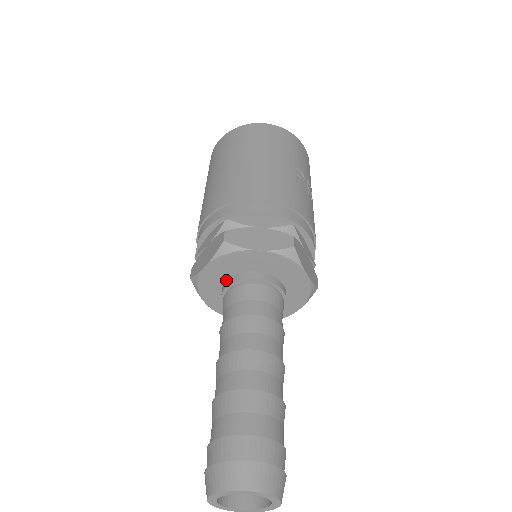
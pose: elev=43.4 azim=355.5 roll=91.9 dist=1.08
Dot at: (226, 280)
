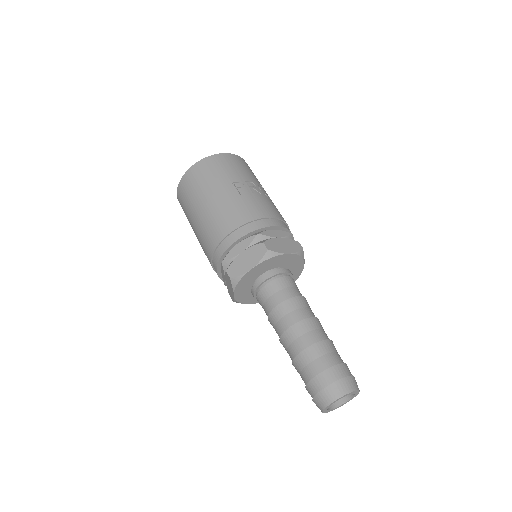
Dot at: occluded
